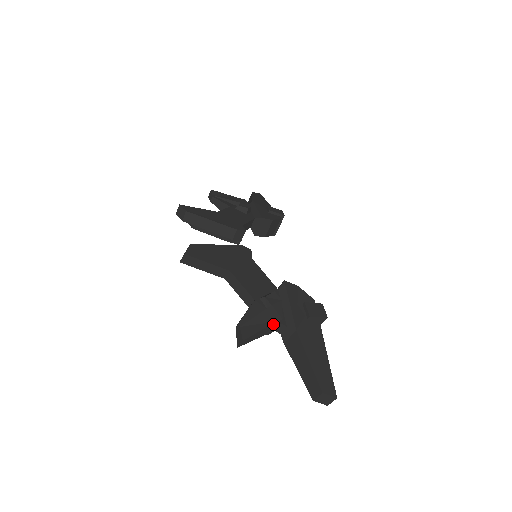
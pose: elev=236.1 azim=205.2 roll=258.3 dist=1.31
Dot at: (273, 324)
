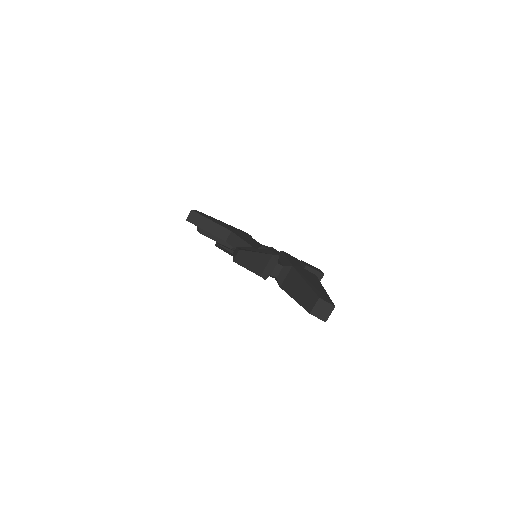
Dot at: (270, 258)
